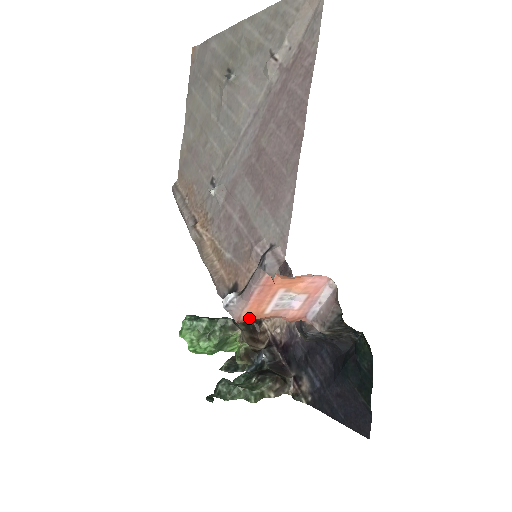
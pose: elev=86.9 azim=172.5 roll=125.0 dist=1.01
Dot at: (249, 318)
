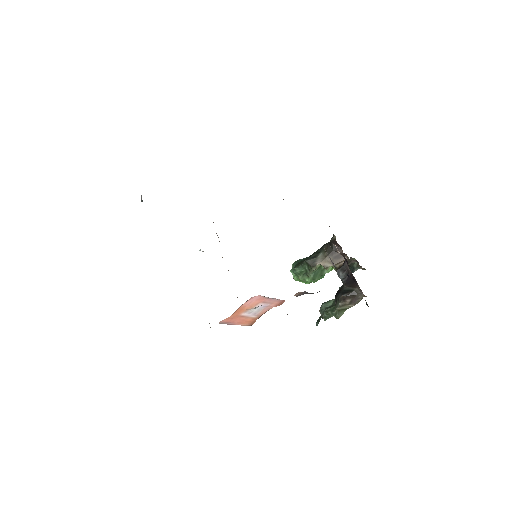
Dot at: (252, 322)
